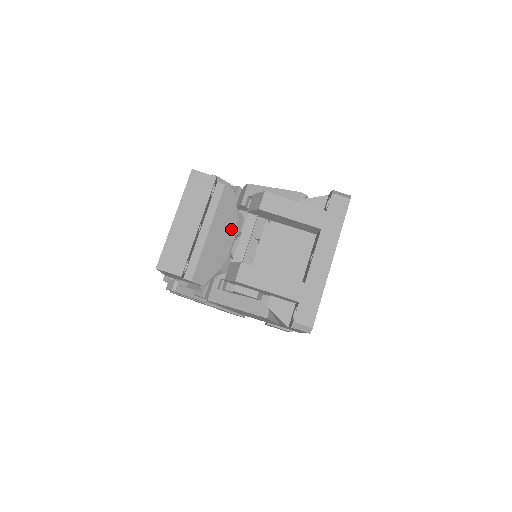
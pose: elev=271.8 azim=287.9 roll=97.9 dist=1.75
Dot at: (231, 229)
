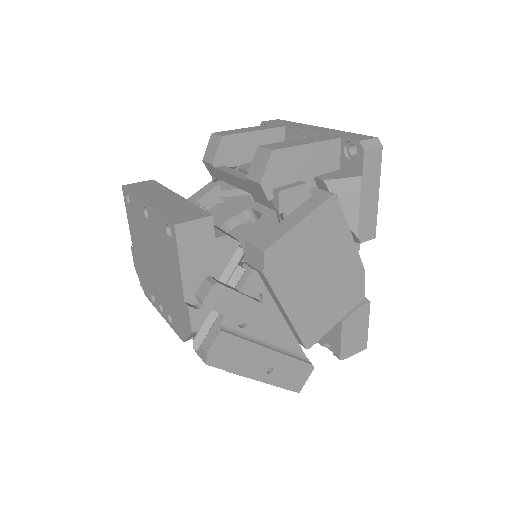
Dot at: occluded
